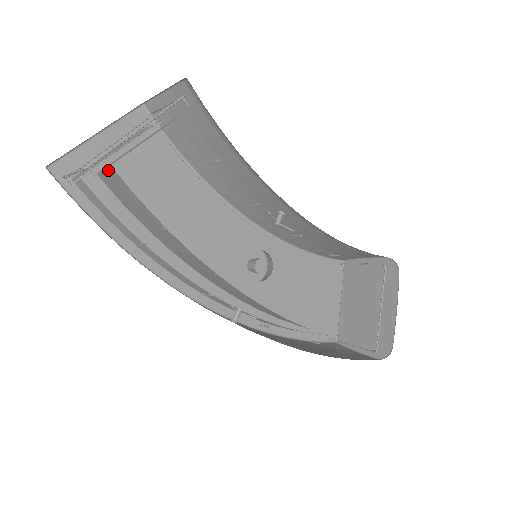
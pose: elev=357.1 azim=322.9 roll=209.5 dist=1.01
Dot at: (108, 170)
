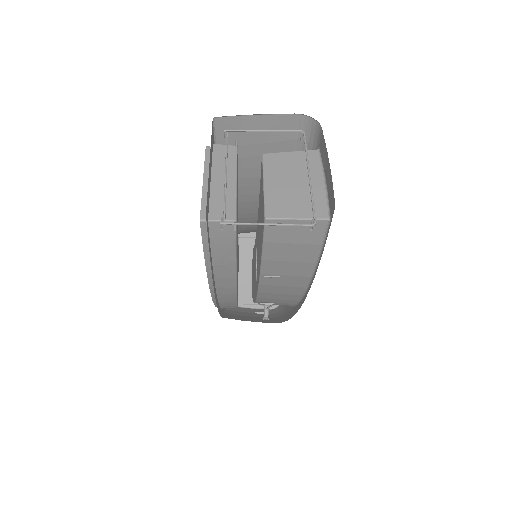
Dot at: (310, 221)
